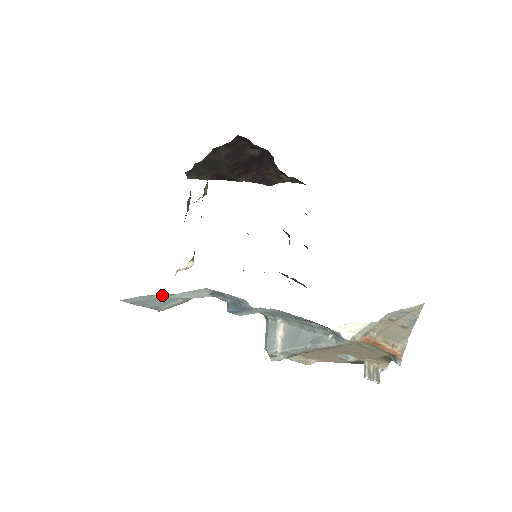
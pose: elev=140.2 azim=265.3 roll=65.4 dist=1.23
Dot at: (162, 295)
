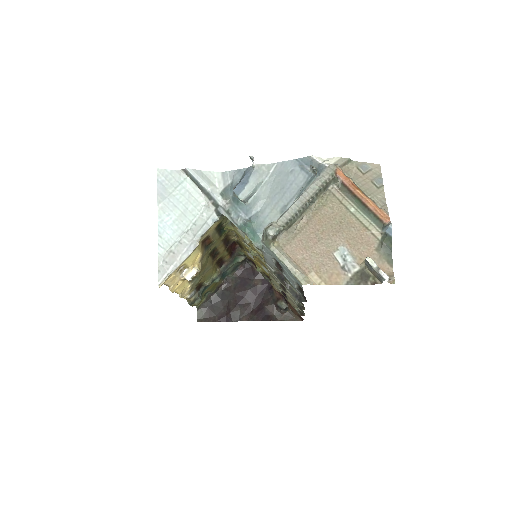
Dot at: (185, 184)
